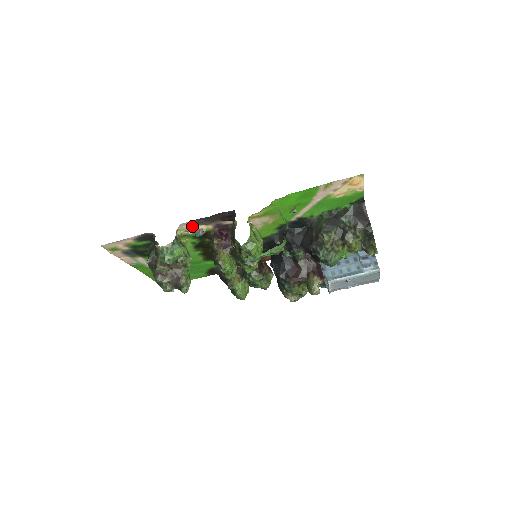
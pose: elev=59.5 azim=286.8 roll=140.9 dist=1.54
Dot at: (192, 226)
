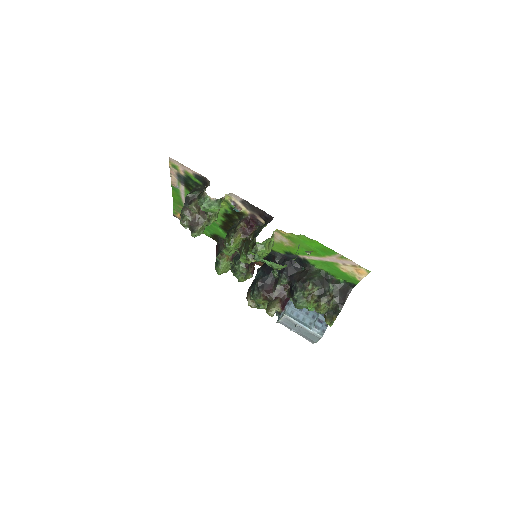
Dot at: (238, 201)
